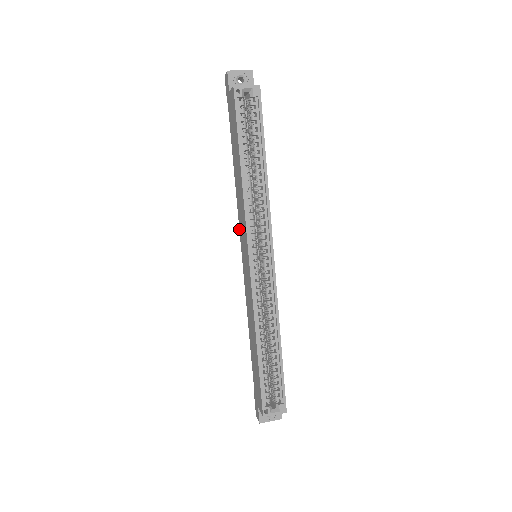
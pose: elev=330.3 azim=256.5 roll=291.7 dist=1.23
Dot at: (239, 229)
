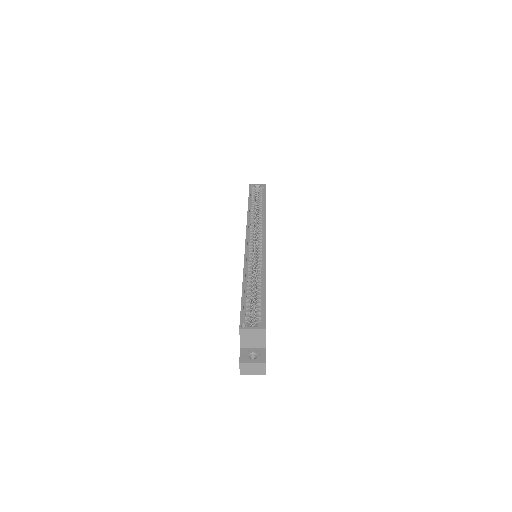
Dot at: occluded
